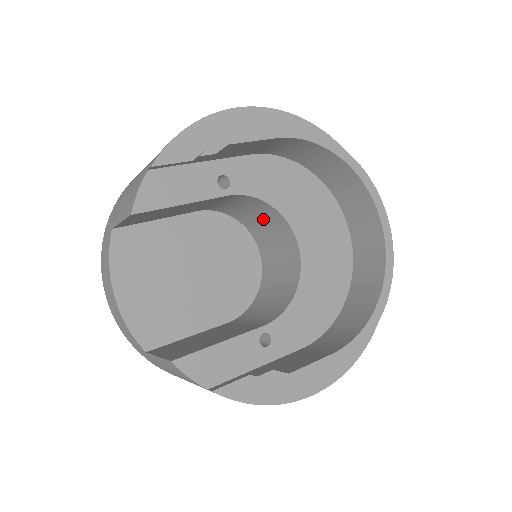
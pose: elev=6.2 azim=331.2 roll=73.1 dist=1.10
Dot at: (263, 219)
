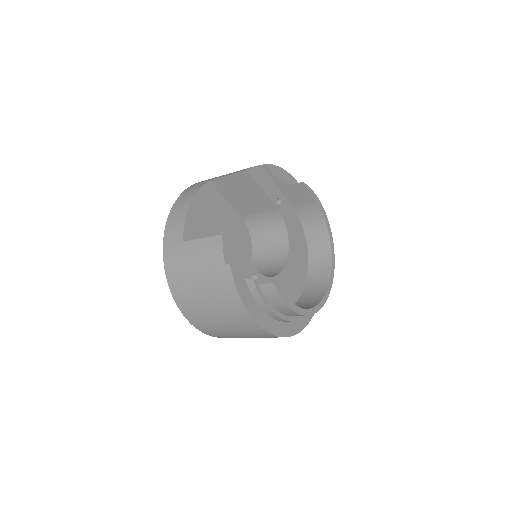
Dot at: (272, 242)
